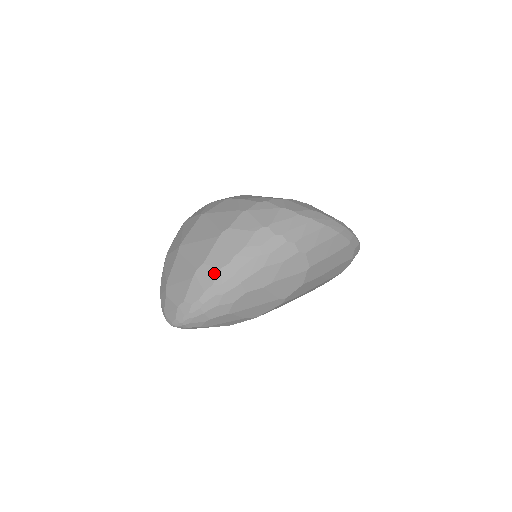
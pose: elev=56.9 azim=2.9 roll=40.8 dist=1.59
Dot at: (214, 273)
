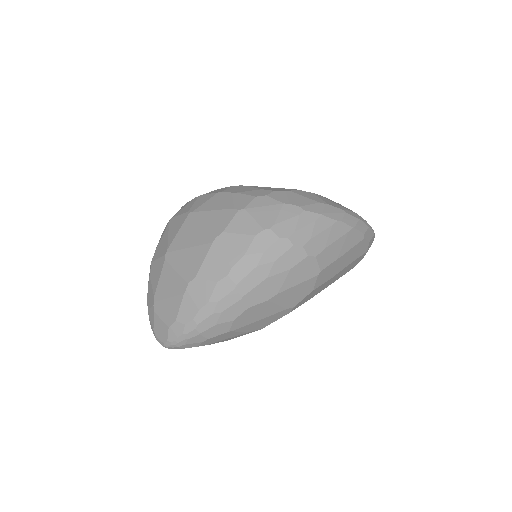
Dot at: (209, 288)
